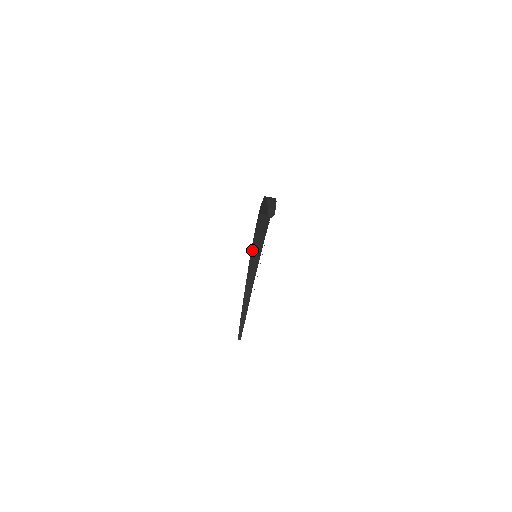
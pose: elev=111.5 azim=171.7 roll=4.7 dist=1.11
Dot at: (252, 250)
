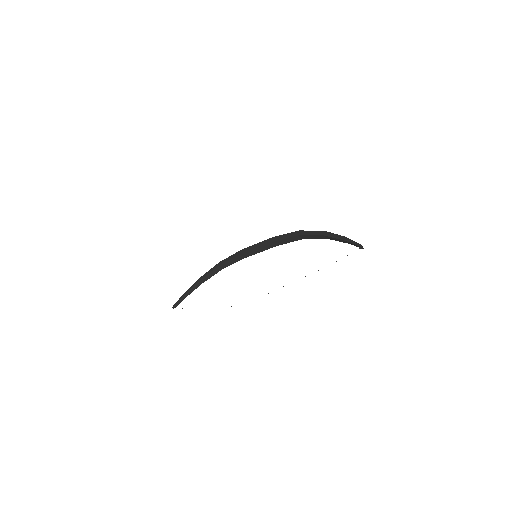
Dot at: (250, 251)
